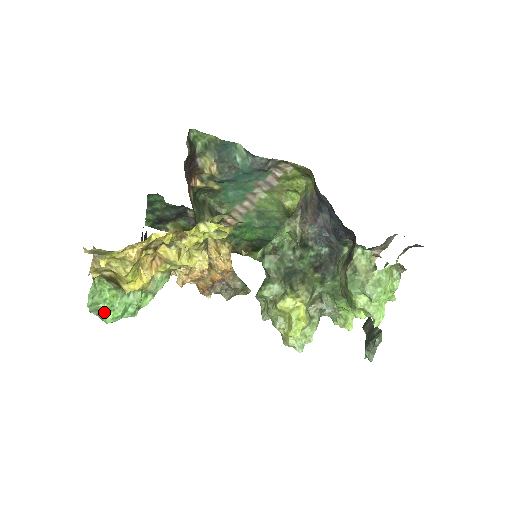
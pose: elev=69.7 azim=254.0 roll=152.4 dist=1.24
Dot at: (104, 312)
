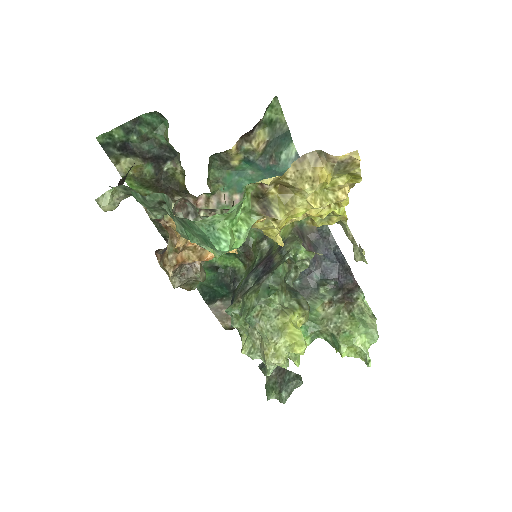
Dot at: (229, 233)
